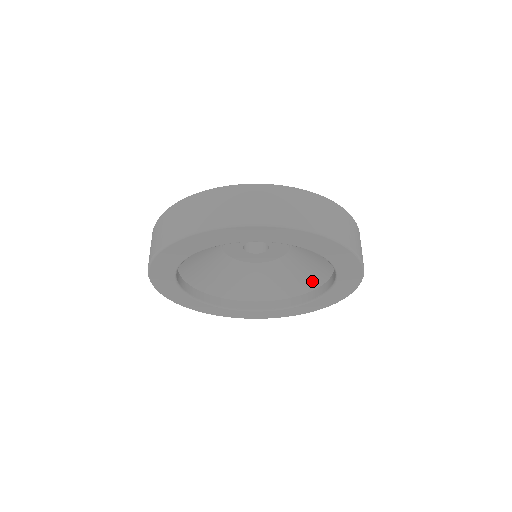
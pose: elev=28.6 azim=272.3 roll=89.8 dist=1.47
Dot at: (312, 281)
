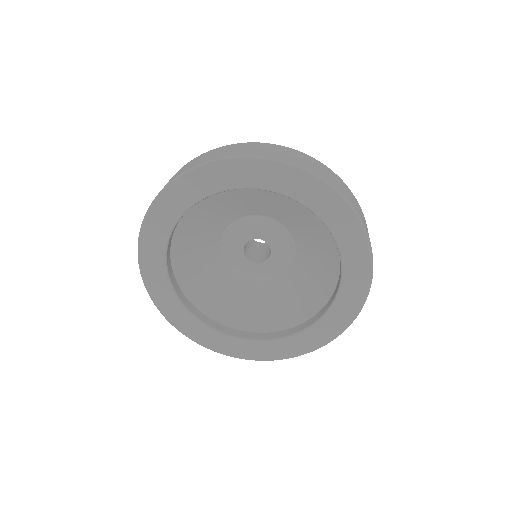
Dot at: (287, 318)
